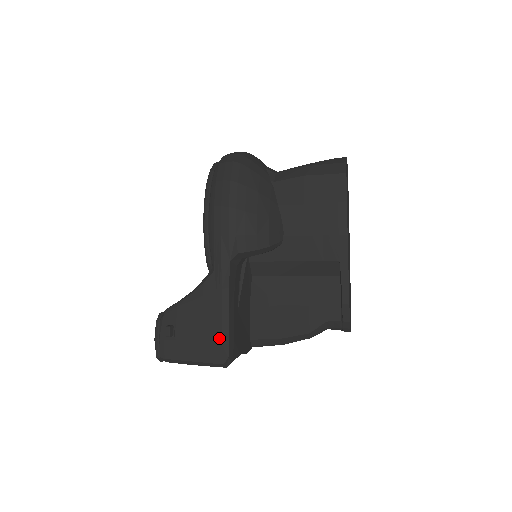
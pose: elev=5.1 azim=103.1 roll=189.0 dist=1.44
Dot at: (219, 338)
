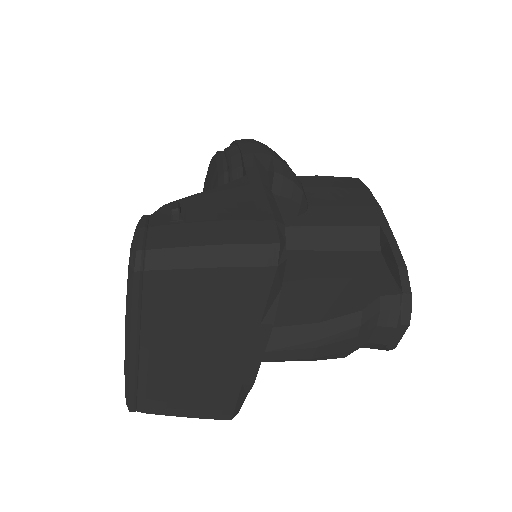
Dot at: (269, 216)
